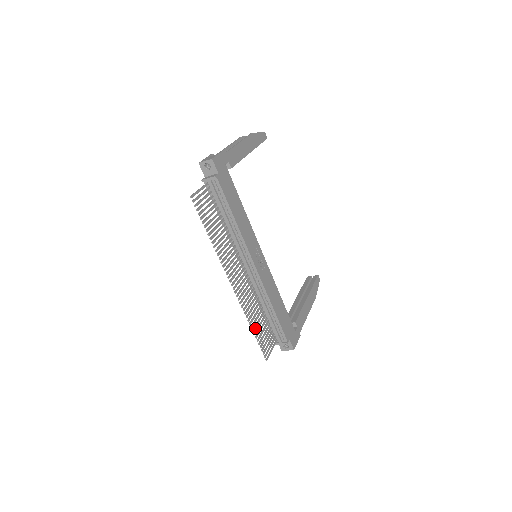
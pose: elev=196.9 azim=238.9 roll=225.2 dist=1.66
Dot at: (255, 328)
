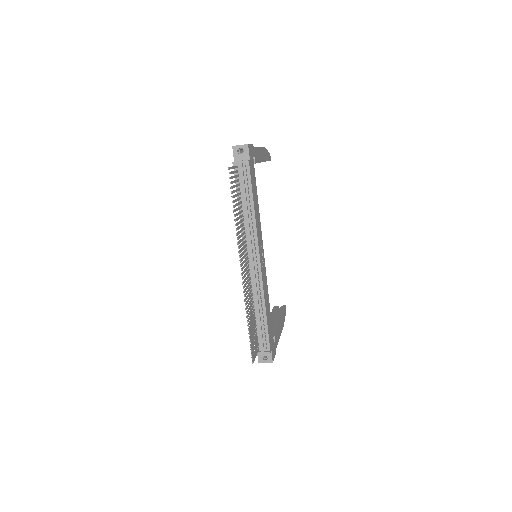
Dot at: (249, 324)
